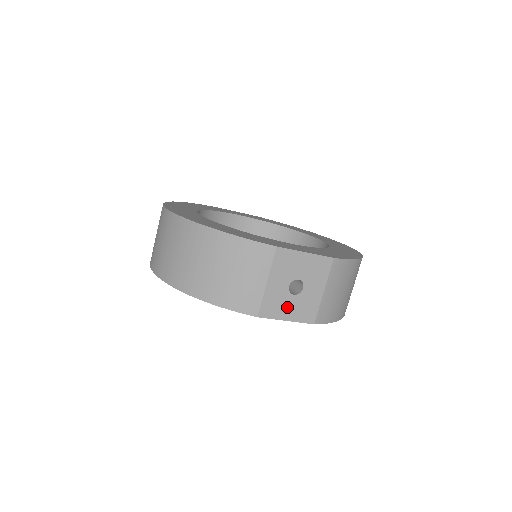
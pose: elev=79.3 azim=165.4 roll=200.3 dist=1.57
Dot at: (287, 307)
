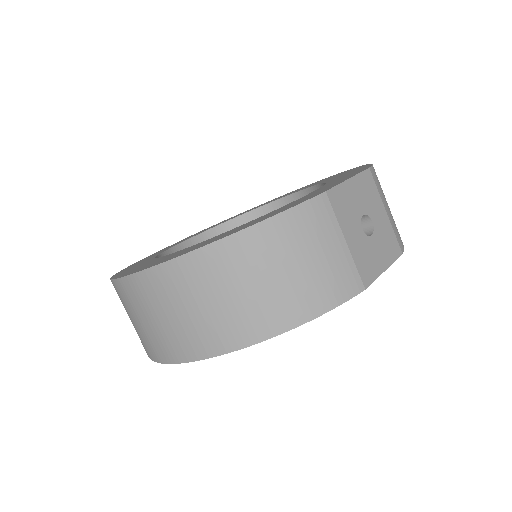
Dot at: (376, 255)
